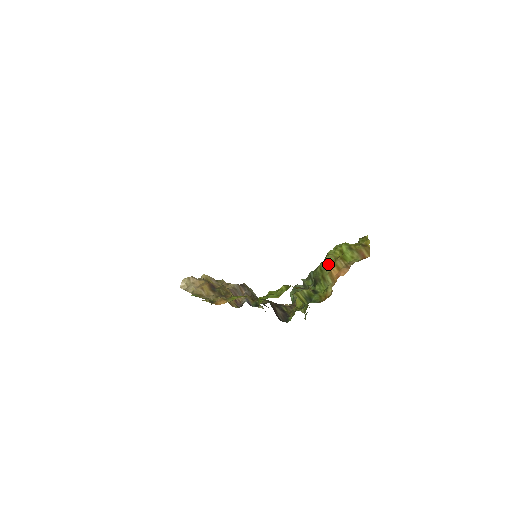
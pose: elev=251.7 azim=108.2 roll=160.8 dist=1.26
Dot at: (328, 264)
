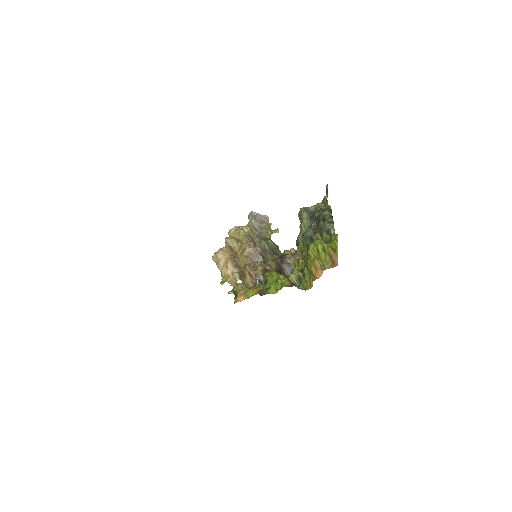
Dot at: (309, 260)
